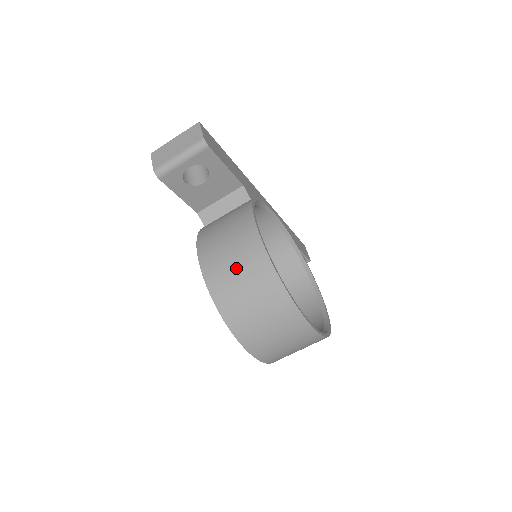
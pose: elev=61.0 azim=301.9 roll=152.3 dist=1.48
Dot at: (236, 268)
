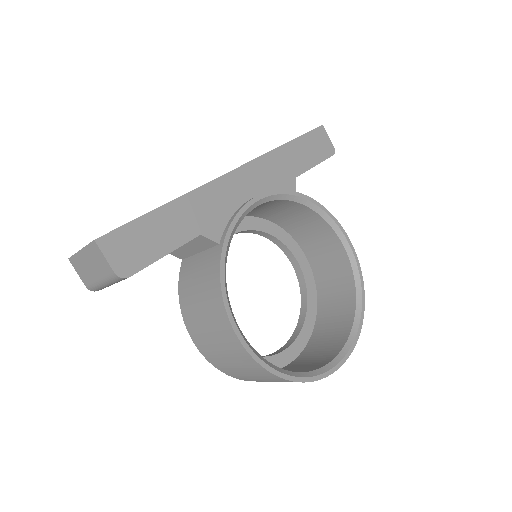
Dot at: (233, 364)
